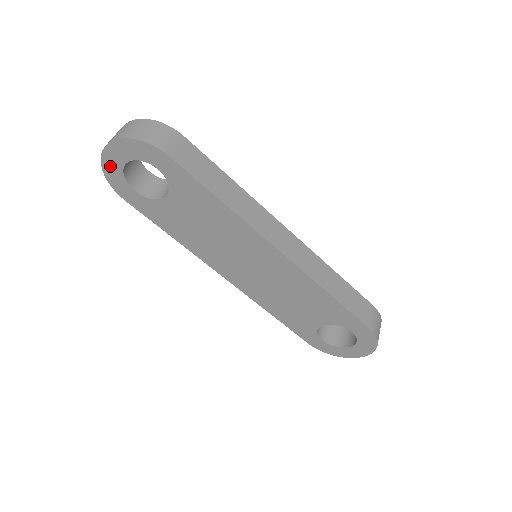
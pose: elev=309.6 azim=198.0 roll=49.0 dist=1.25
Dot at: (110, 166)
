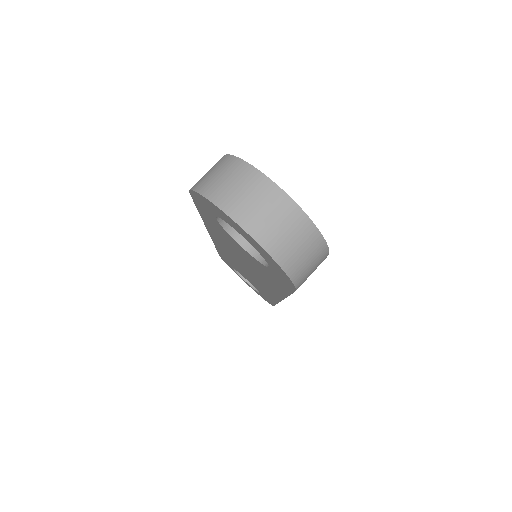
Dot at: (219, 212)
